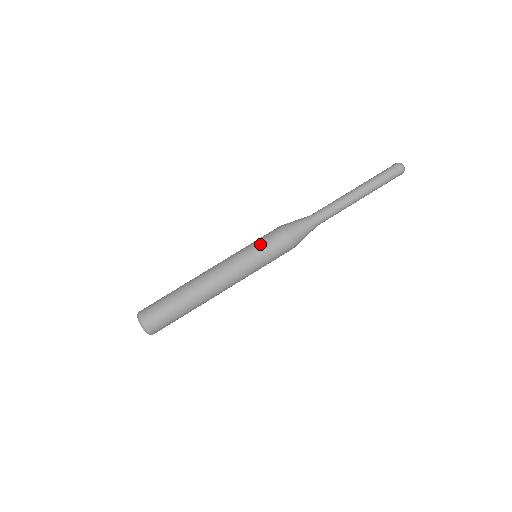
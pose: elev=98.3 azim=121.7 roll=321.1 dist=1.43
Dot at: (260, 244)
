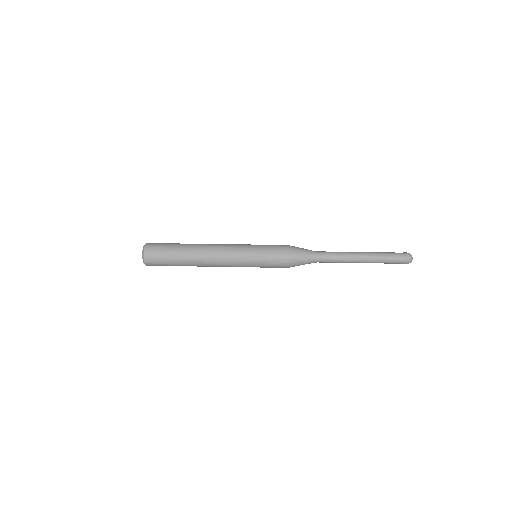
Dot at: (263, 248)
